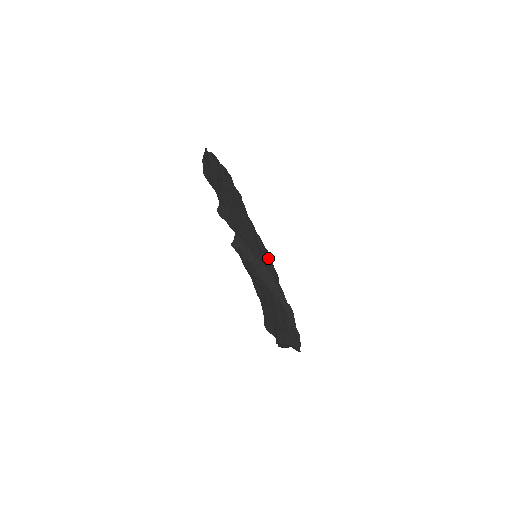
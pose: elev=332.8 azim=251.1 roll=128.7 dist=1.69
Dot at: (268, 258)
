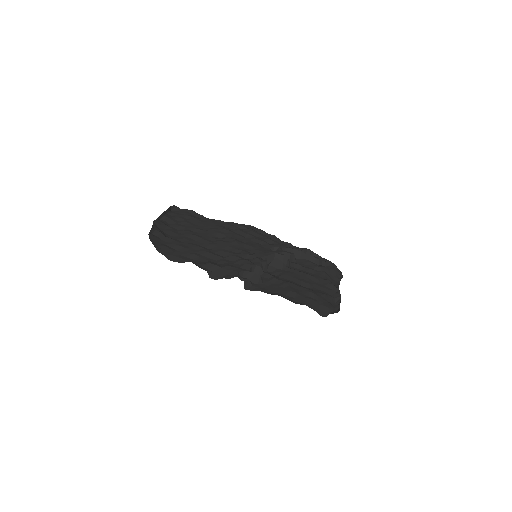
Dot at: (258, 235)
